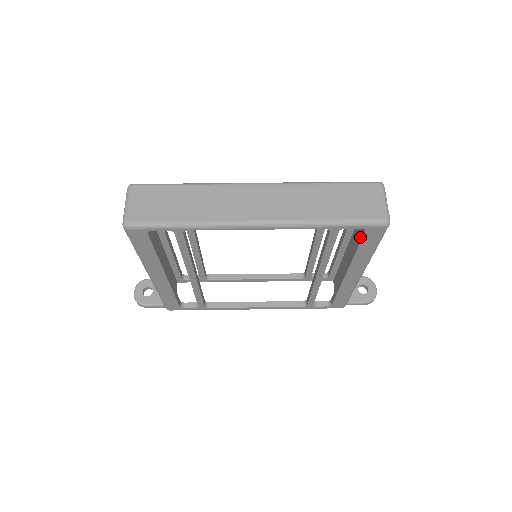
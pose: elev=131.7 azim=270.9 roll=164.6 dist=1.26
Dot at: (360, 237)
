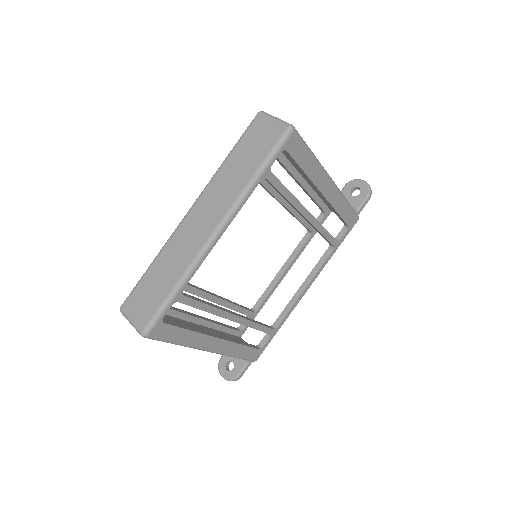
Dot at: (291, 159)
